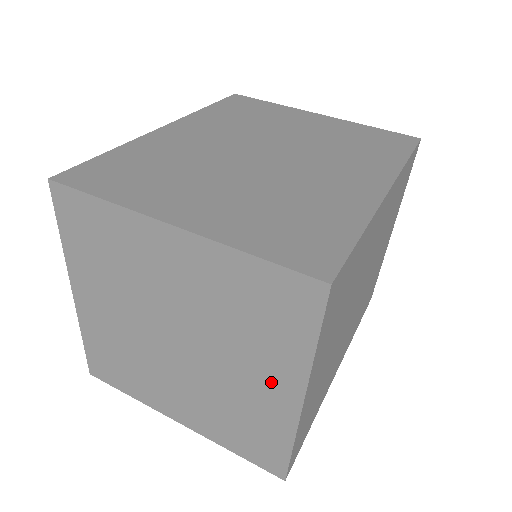
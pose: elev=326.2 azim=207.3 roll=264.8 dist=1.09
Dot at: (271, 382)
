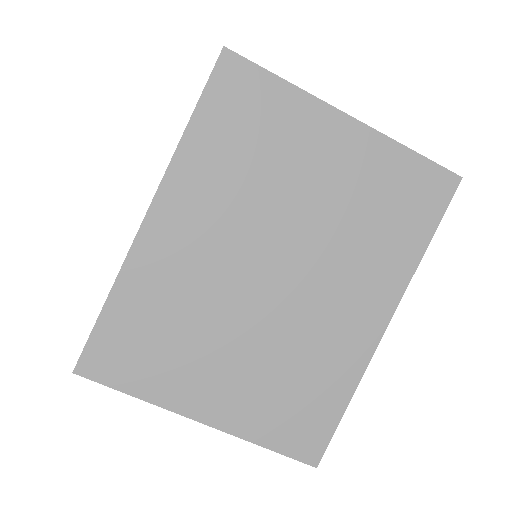
Dot at: occluded
